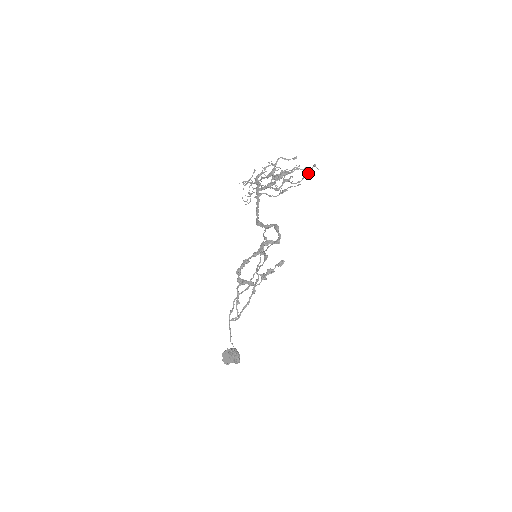
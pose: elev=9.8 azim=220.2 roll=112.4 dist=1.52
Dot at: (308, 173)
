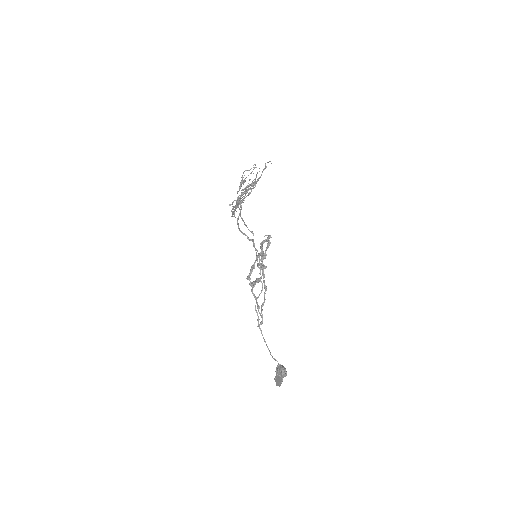
Dot at: (264, 168)
